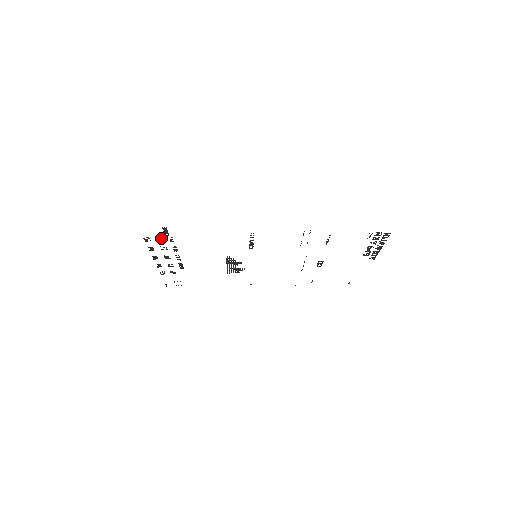
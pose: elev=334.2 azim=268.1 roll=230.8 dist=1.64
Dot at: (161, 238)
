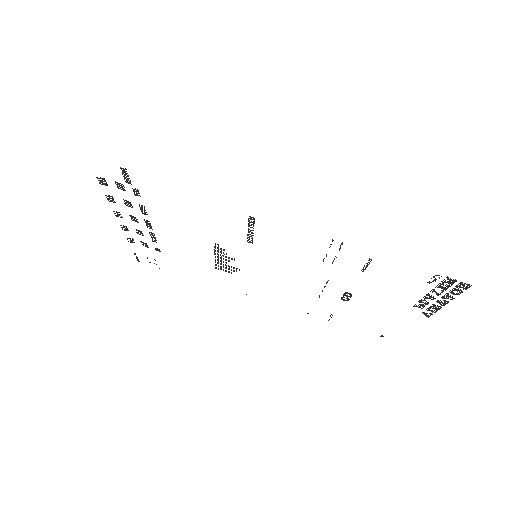
Dot at: occluded
